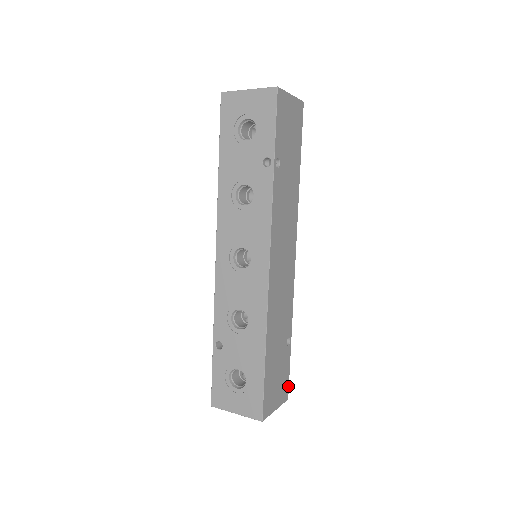
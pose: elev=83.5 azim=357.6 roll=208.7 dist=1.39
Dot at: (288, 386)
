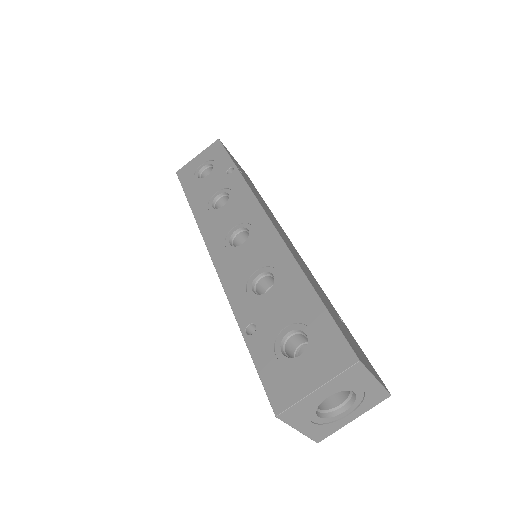
Dot at: (378, 376)
